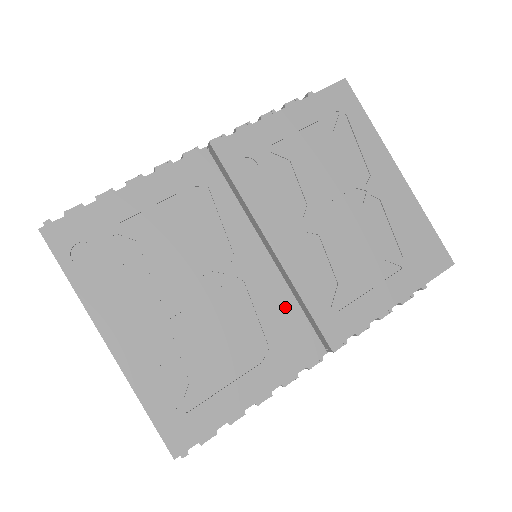
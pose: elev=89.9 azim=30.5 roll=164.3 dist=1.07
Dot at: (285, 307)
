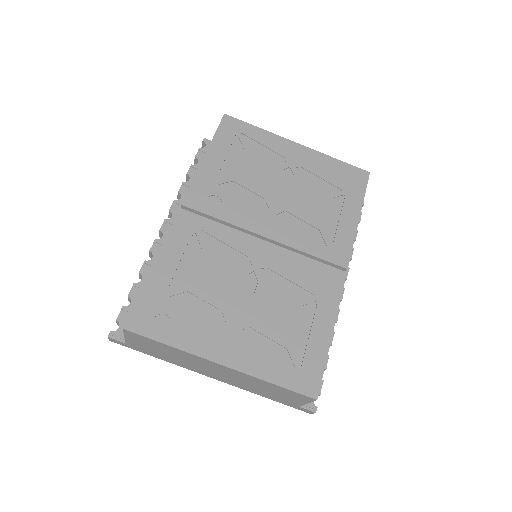
Dot at: (302, 265)
